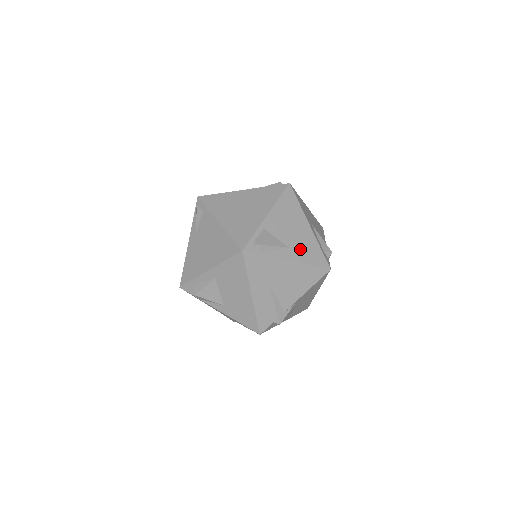
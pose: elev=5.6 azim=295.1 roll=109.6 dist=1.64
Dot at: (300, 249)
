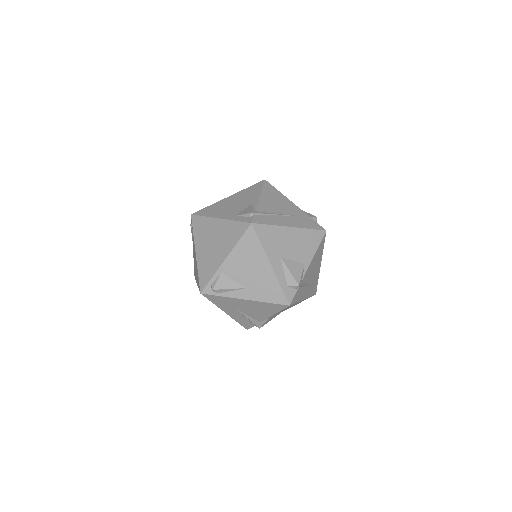
Dot at: (257, 289)
